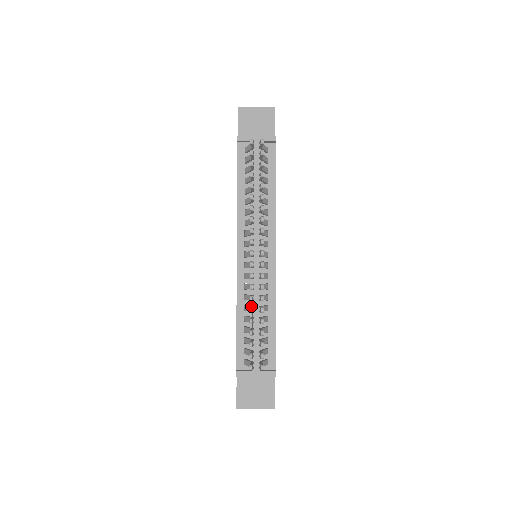
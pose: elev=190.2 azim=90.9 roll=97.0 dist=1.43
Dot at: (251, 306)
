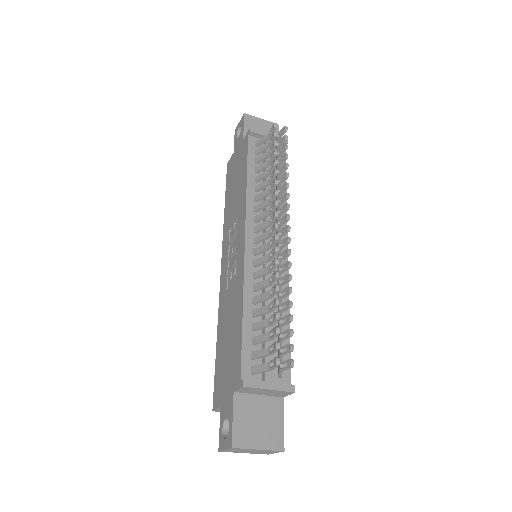
Dot at: (272, 288)
